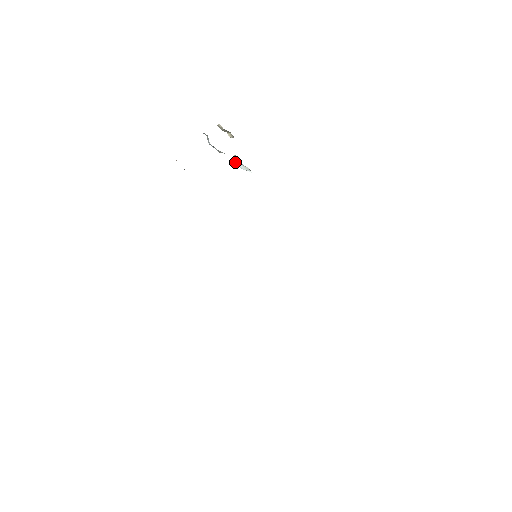
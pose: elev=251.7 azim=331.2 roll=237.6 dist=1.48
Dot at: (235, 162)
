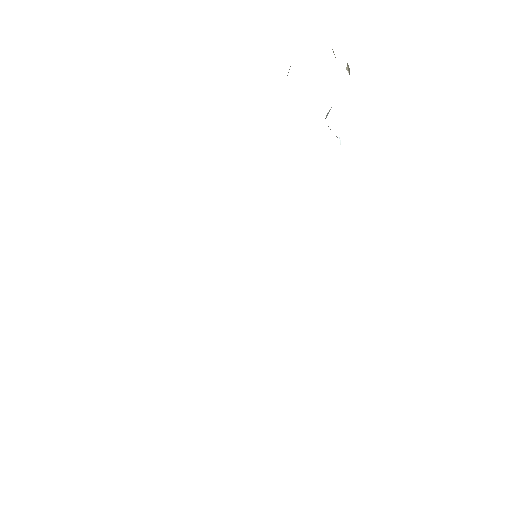
Dot at: occluded
